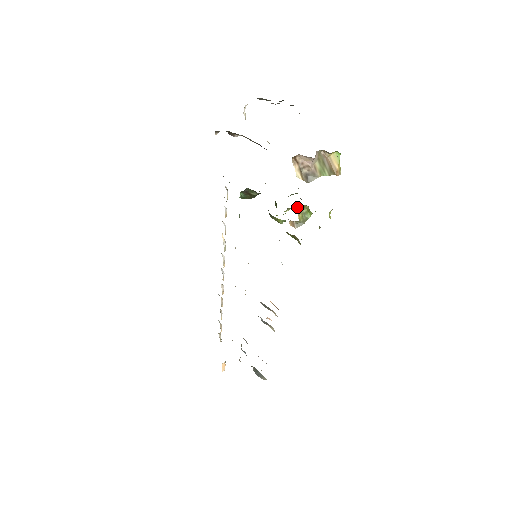
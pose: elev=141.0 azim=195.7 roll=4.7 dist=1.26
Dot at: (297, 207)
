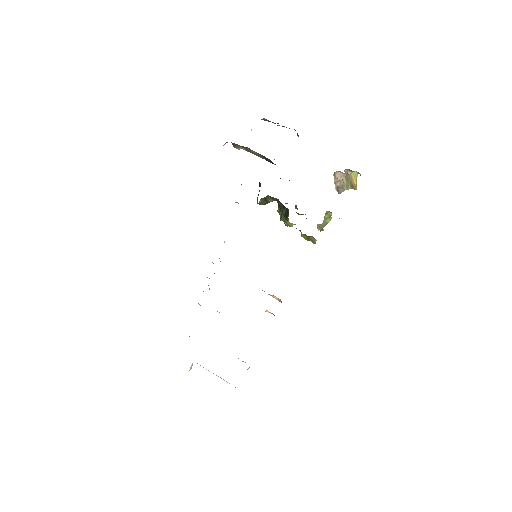
Dot at: occluded
